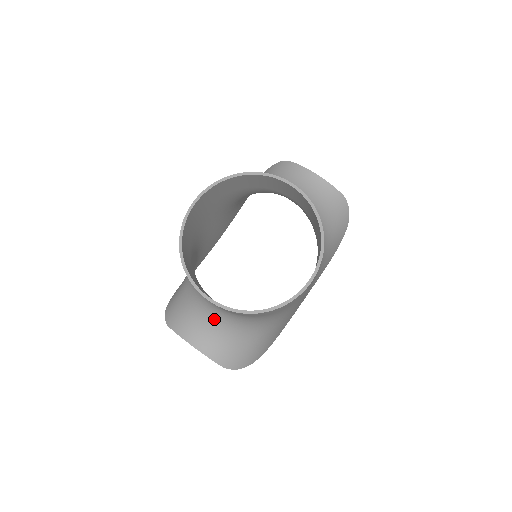
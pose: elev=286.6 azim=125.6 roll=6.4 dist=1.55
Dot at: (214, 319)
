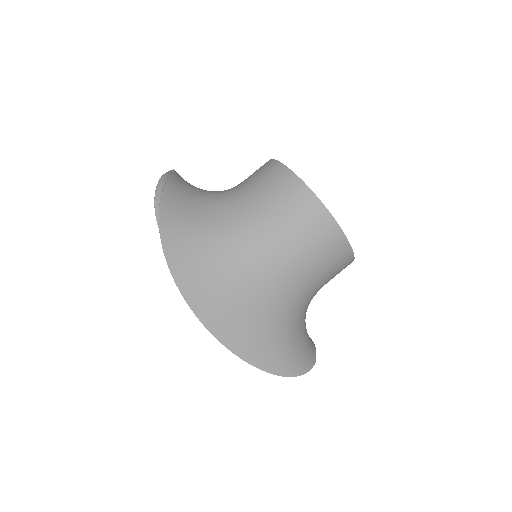
Dot at: (211, 192)
